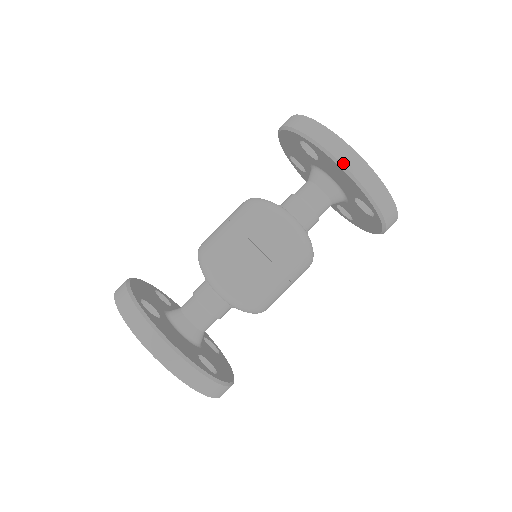
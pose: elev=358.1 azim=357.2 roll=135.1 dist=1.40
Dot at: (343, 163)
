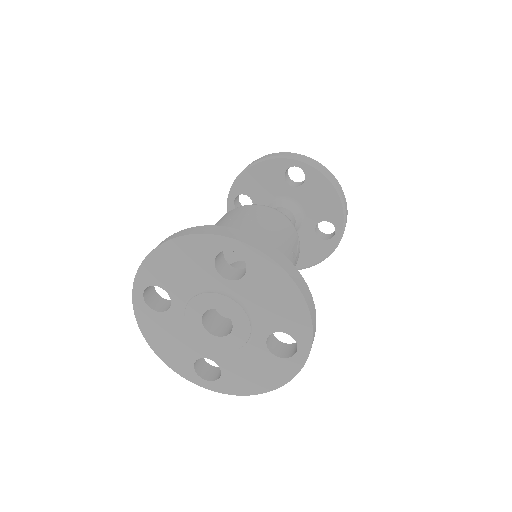
Dot at: (335, 183)
